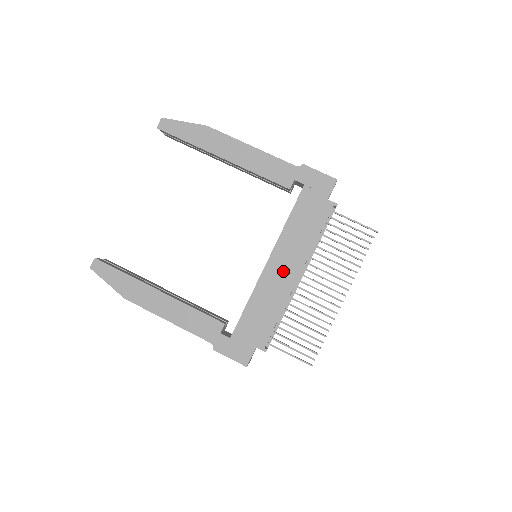
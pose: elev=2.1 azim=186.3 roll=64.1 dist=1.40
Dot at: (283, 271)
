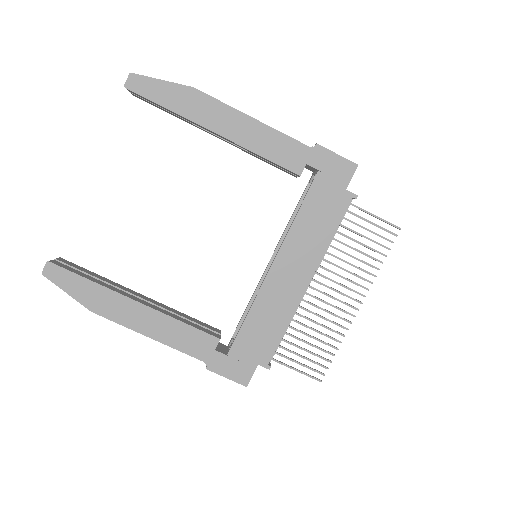
Dot at: (291, 276)
